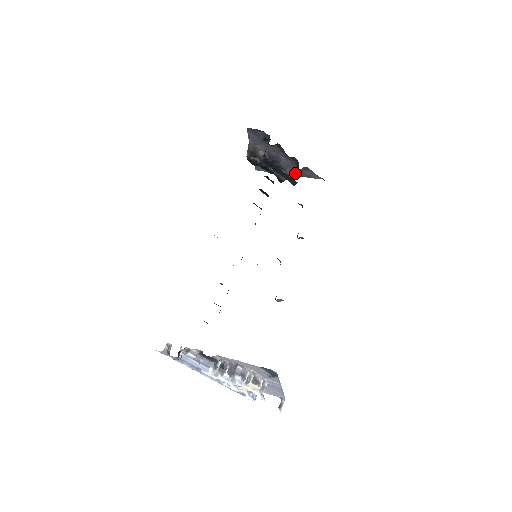
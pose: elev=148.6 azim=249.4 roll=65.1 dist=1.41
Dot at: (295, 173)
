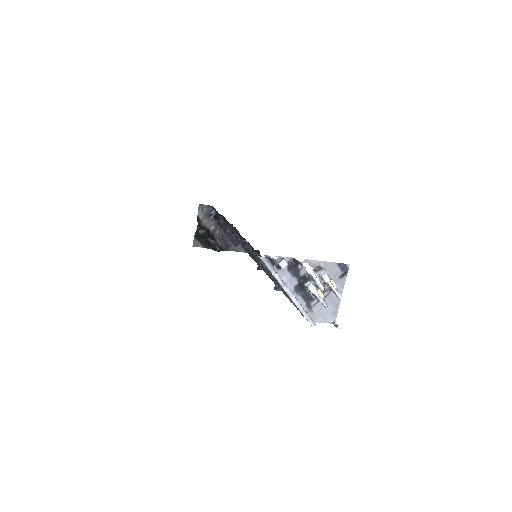
Dot at: (227, 246)
